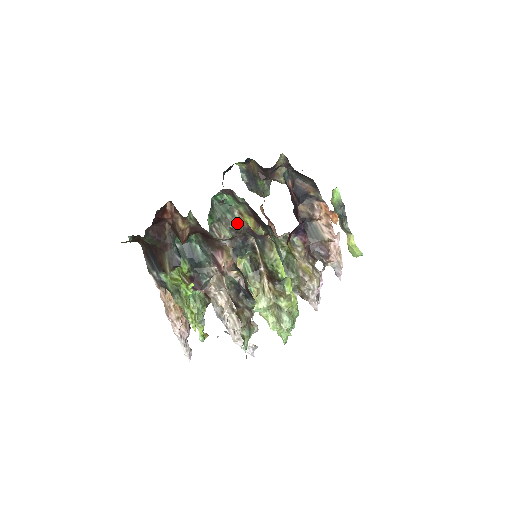
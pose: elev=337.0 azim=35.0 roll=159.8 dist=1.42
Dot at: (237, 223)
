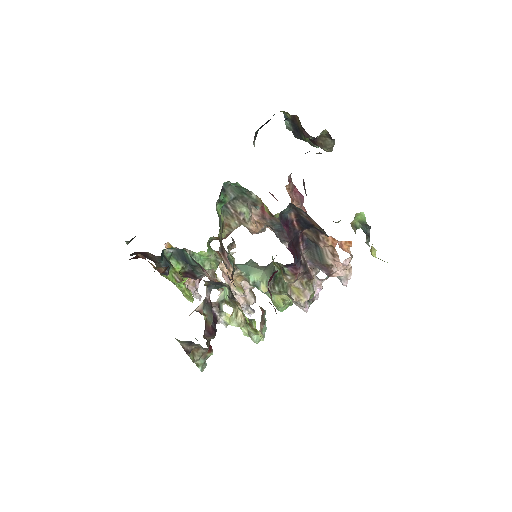
Dot at: (255, 202)
